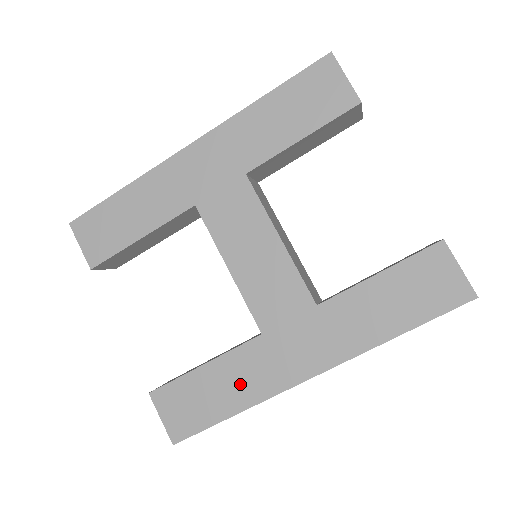
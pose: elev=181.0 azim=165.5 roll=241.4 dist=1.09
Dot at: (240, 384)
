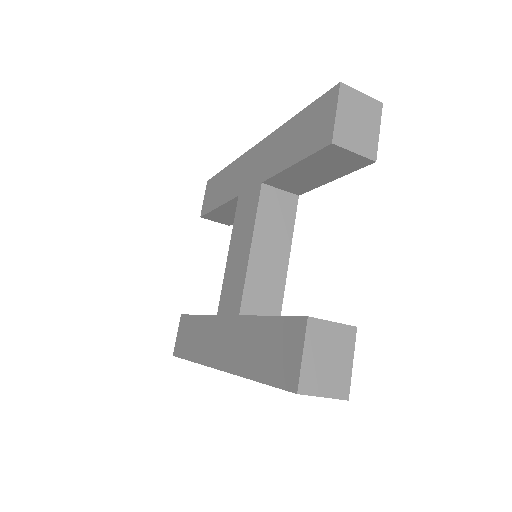
Dot at: (199, 342)
